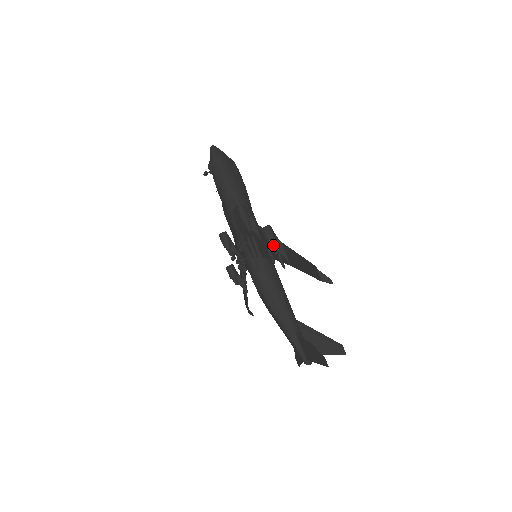
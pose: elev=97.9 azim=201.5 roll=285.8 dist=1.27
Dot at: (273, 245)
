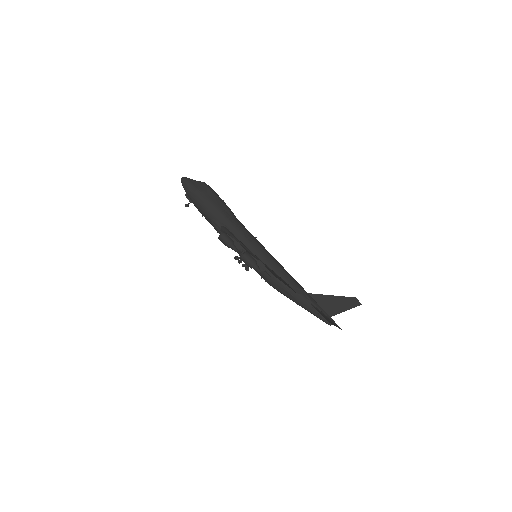
Dot at: (254, 267)
